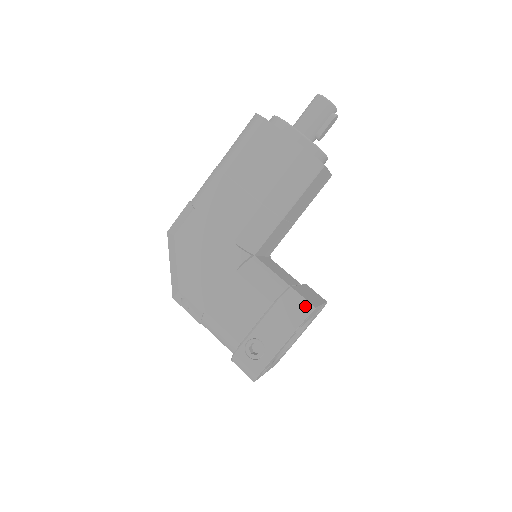
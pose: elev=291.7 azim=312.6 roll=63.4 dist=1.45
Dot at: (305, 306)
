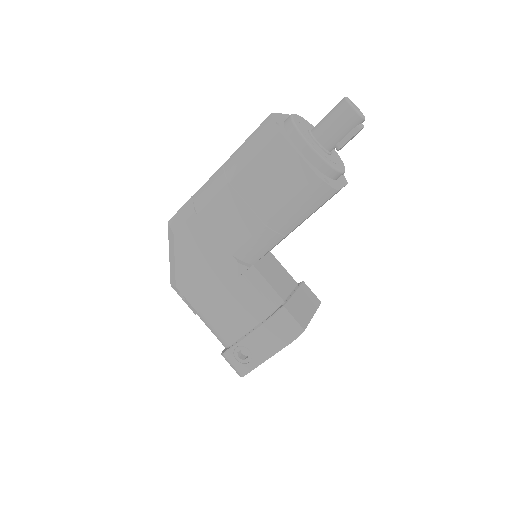
Dot at: (294, 329)
